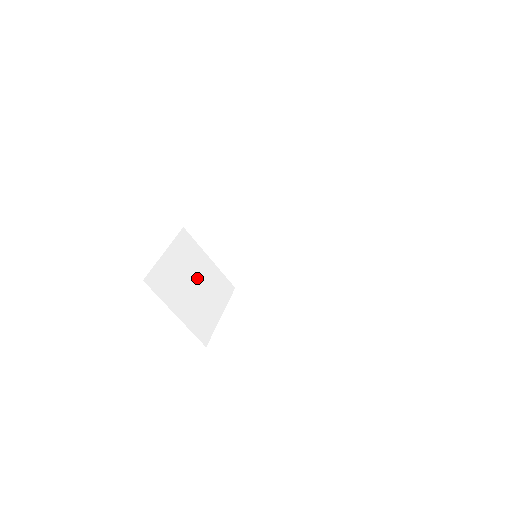
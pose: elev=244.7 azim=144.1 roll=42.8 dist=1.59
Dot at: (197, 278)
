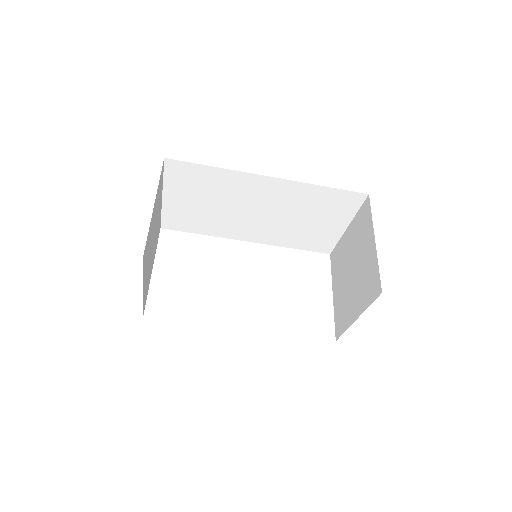
Dot at: (155, 230)
